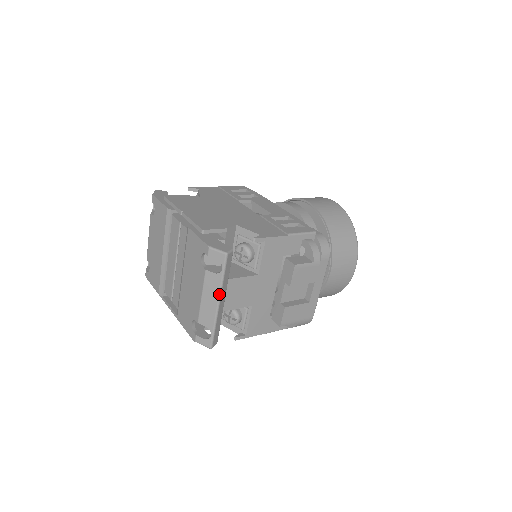
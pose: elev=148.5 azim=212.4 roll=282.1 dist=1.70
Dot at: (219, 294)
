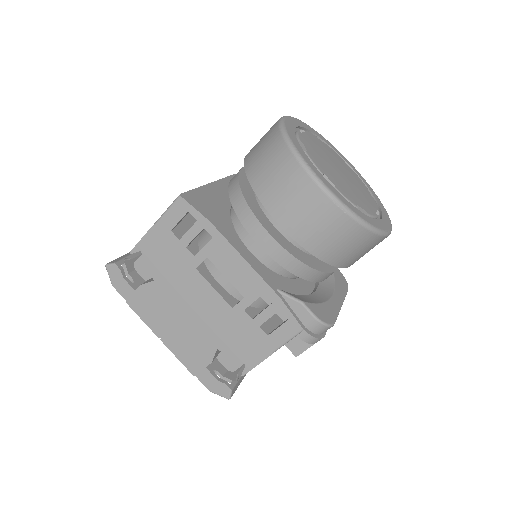
Dot at: occluded
